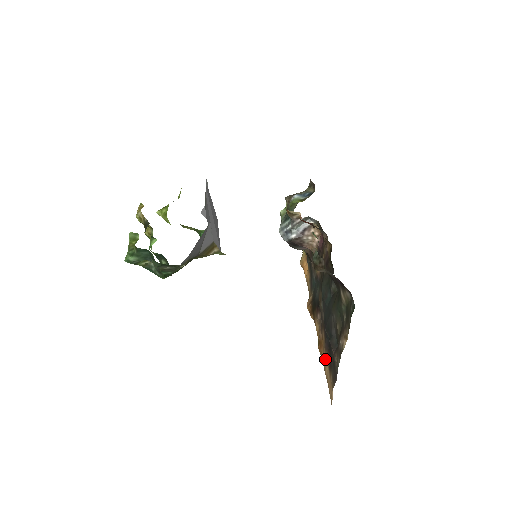
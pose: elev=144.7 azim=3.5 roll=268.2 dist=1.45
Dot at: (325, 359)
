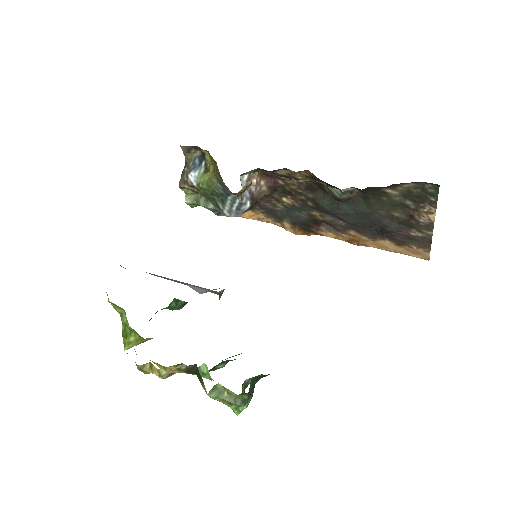
Dot at: (380, 244)
